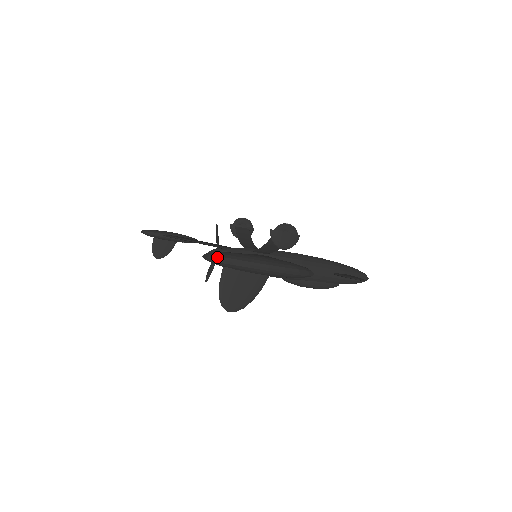
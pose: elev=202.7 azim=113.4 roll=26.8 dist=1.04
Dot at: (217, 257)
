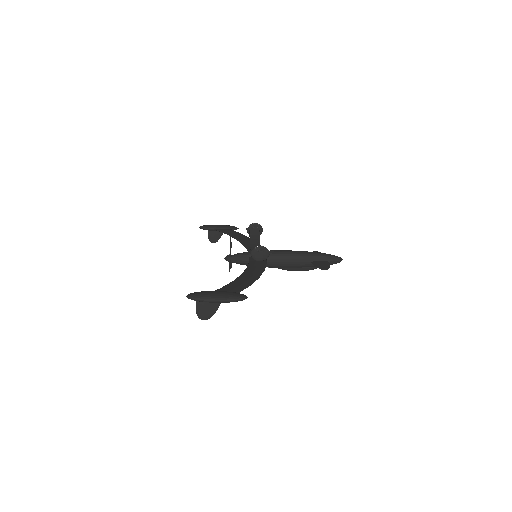
Dot at: (191, 298)
